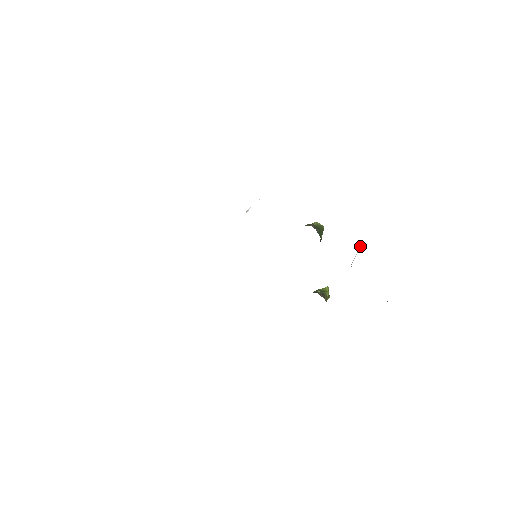
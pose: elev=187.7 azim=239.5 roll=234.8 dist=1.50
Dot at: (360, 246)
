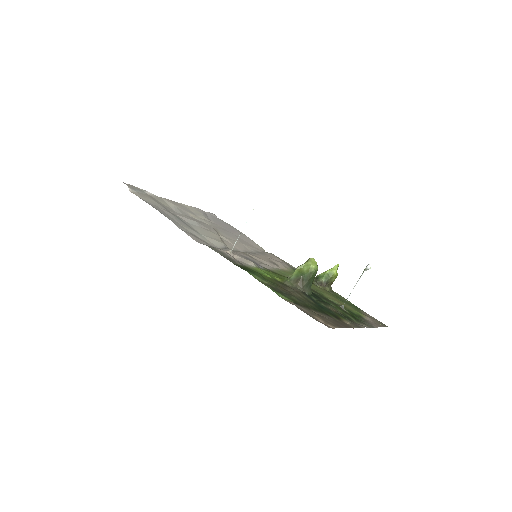
Dot at: (364, 270)
